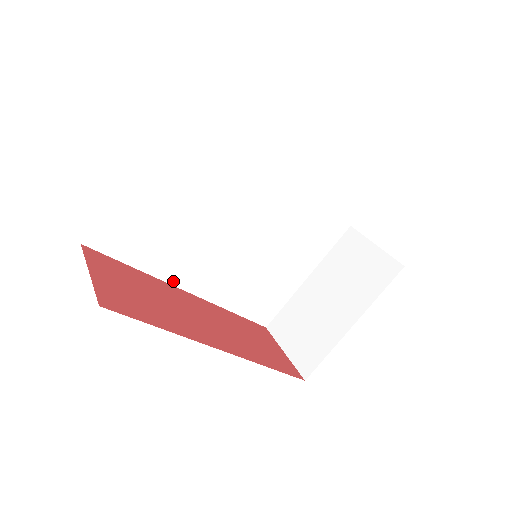
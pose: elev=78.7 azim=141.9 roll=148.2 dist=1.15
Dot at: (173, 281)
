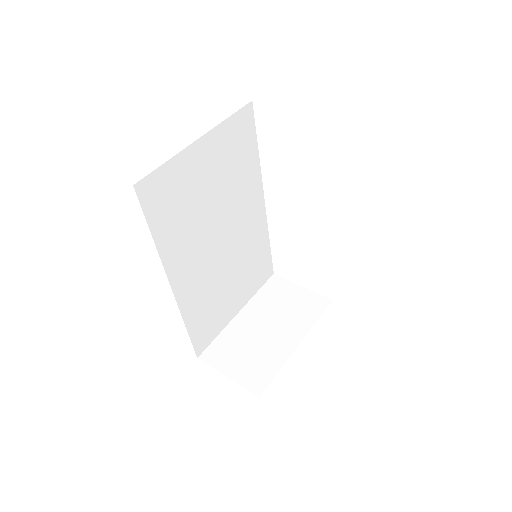
Dot at: (168, 268)
